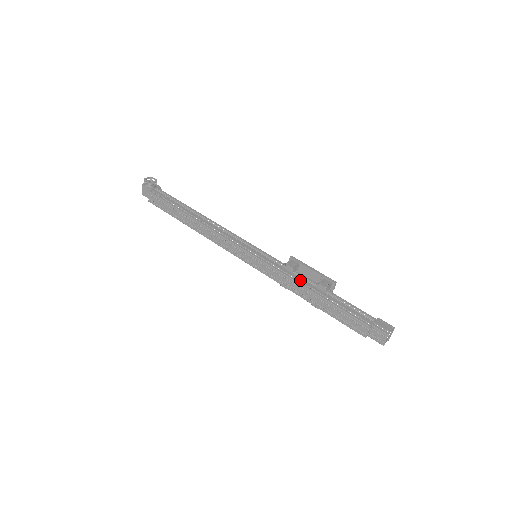
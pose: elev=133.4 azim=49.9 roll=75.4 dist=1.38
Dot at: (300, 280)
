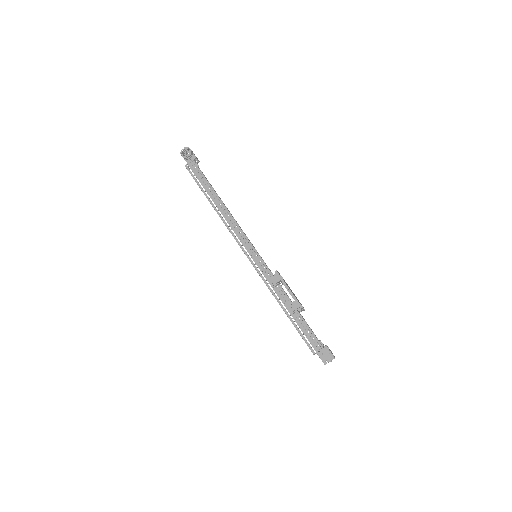
Dot at: (278, 295)
